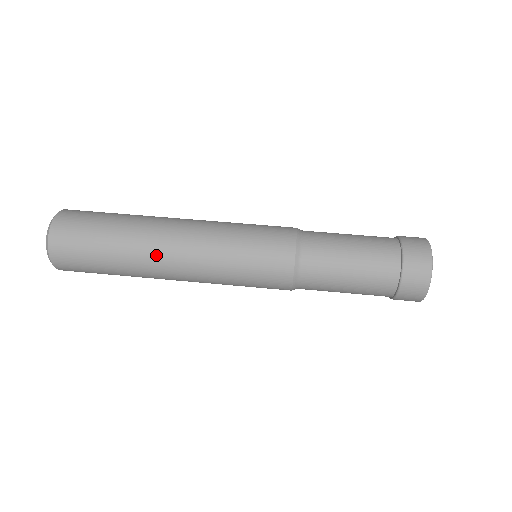
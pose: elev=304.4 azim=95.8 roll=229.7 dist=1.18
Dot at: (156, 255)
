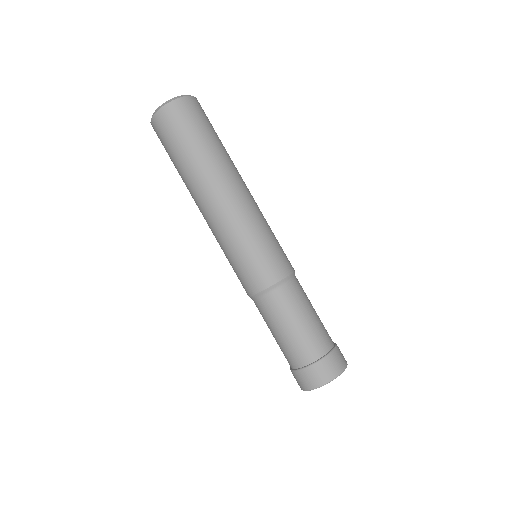
Dot at: (195, 199)
